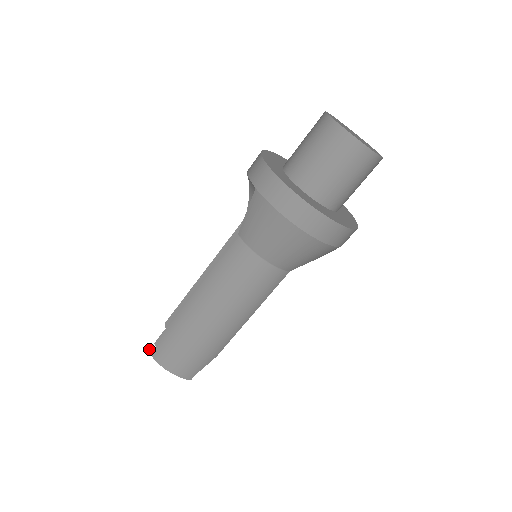
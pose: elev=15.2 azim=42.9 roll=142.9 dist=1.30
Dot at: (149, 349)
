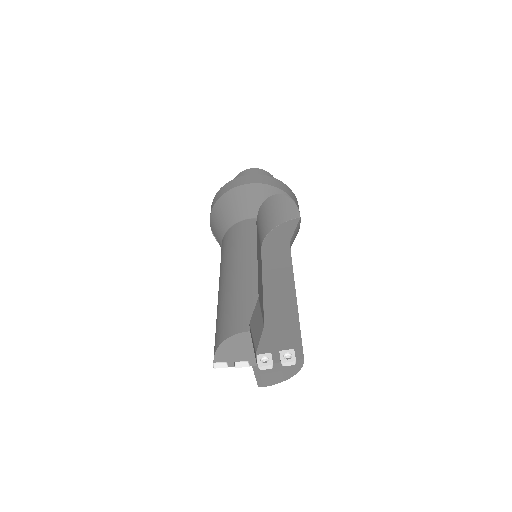
Dot at: (213, 365)
